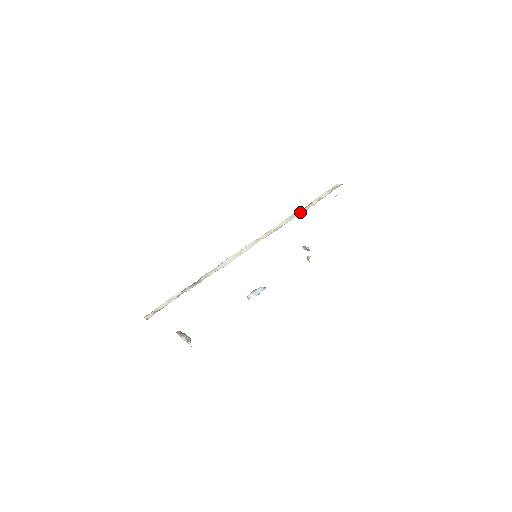
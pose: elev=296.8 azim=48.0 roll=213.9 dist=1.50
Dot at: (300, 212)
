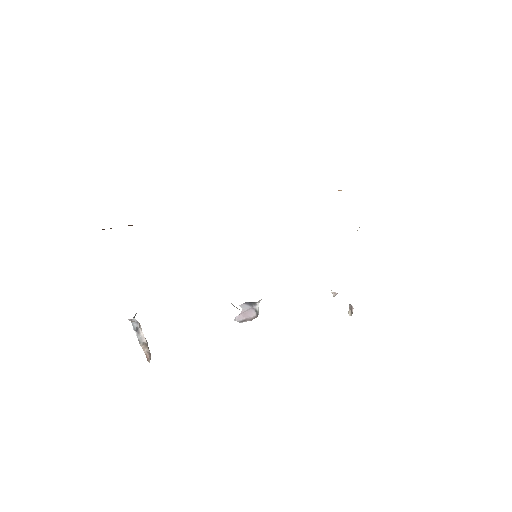
Dot at: occluded
